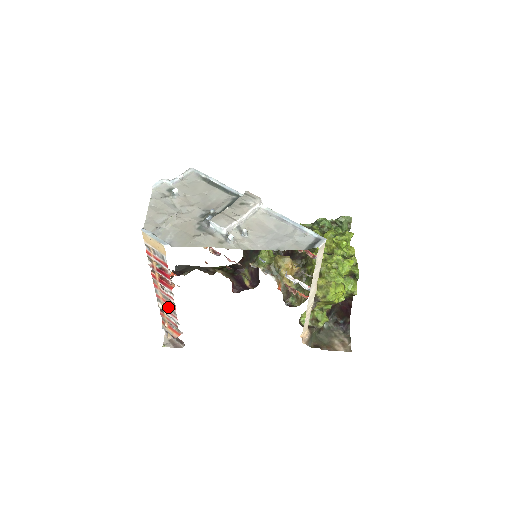
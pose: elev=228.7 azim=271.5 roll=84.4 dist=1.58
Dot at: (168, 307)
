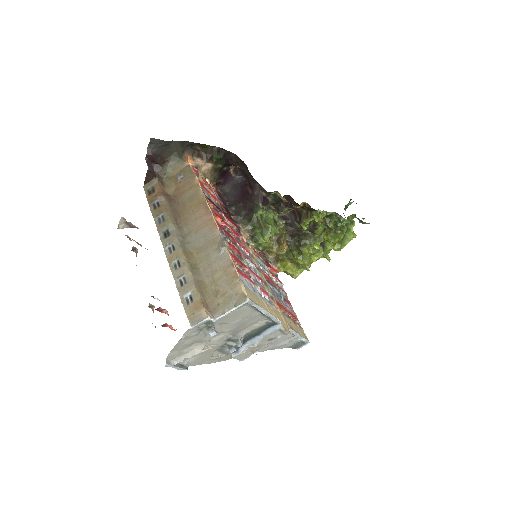
Dot at: occluded
